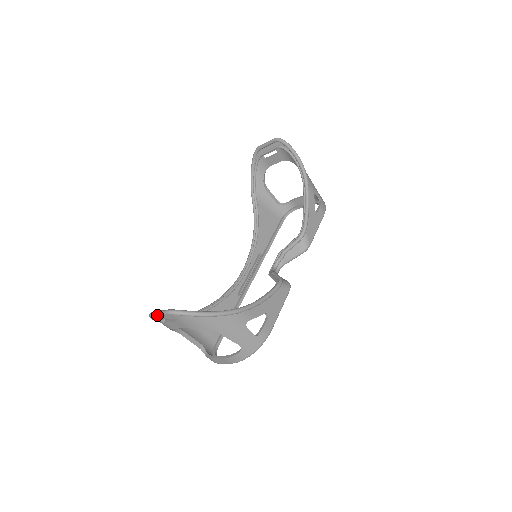
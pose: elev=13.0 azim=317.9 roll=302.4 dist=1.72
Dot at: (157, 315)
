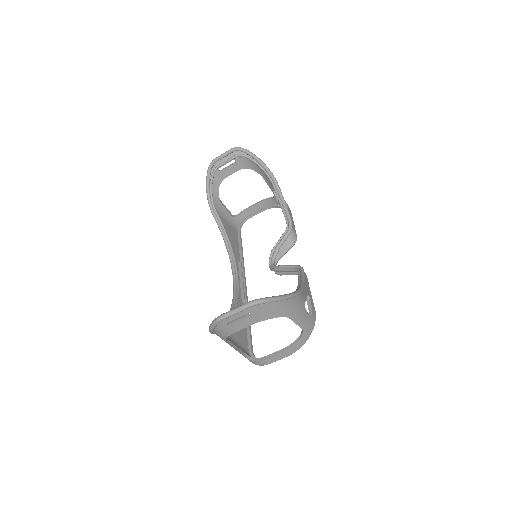
Dot at: (233, 314)
